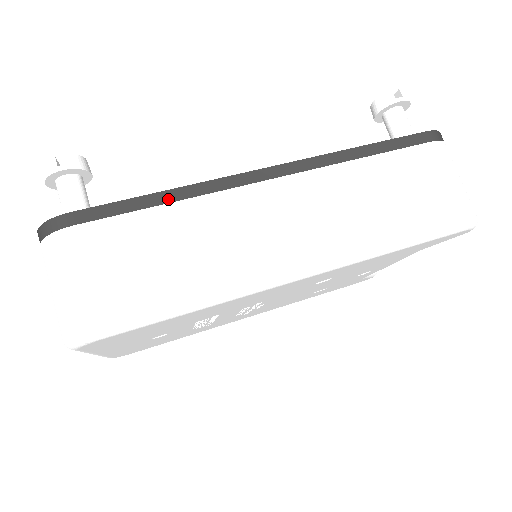
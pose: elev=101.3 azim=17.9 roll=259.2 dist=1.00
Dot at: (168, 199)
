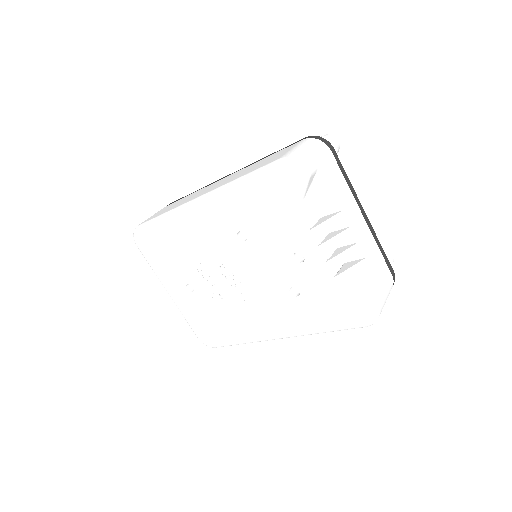
Dot at: (192, 193)
